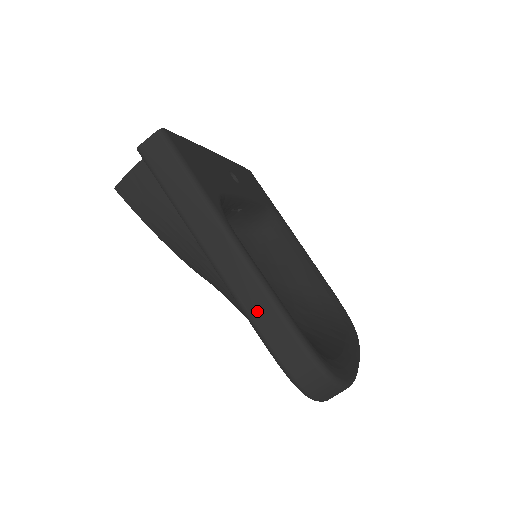
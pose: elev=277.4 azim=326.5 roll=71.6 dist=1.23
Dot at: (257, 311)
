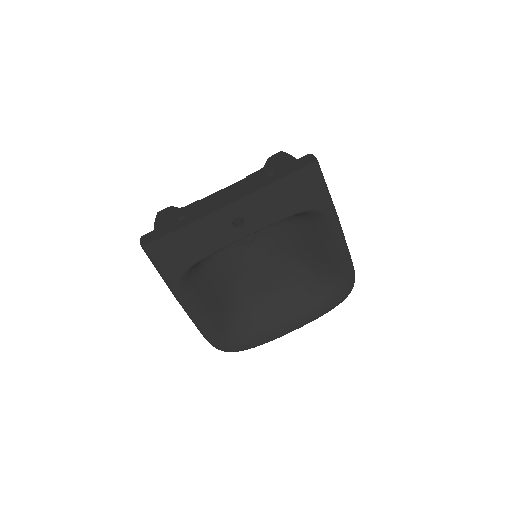
Dot at: occluded
